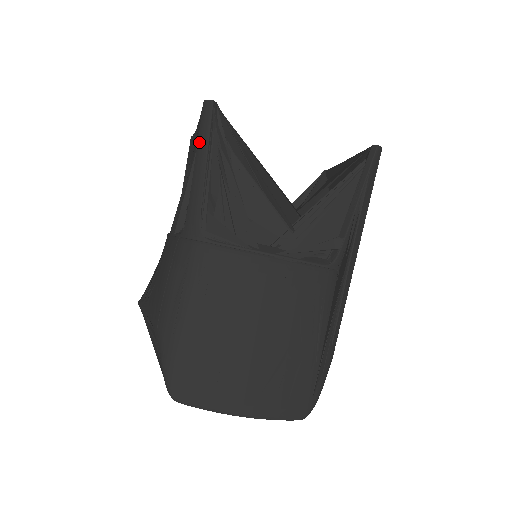
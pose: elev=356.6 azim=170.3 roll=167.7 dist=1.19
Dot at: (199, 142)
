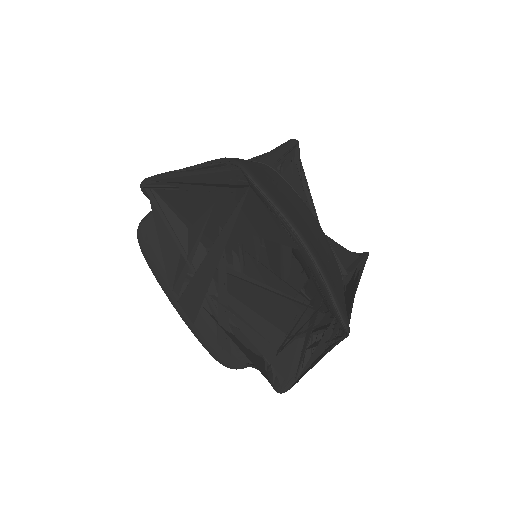
Dot at: (284, 144)
